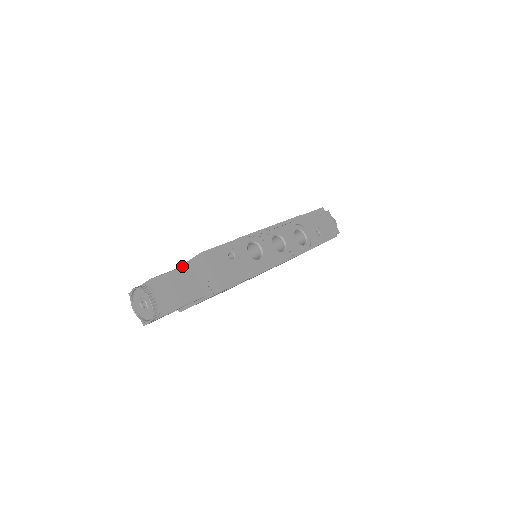
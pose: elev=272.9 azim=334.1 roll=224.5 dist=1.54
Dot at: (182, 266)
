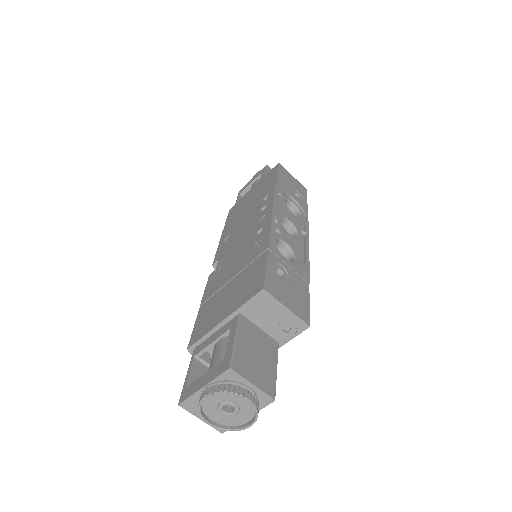
Dot at: (237, 323)
